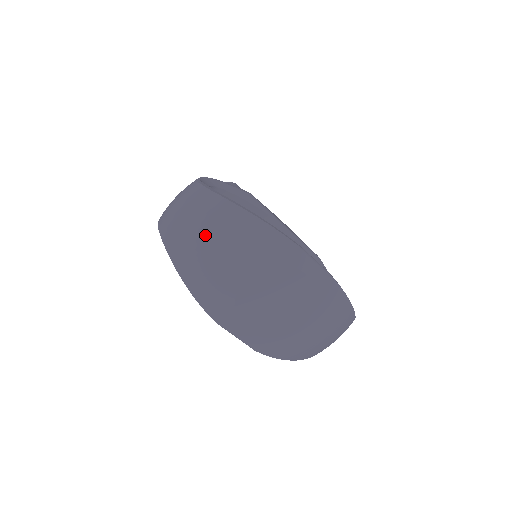
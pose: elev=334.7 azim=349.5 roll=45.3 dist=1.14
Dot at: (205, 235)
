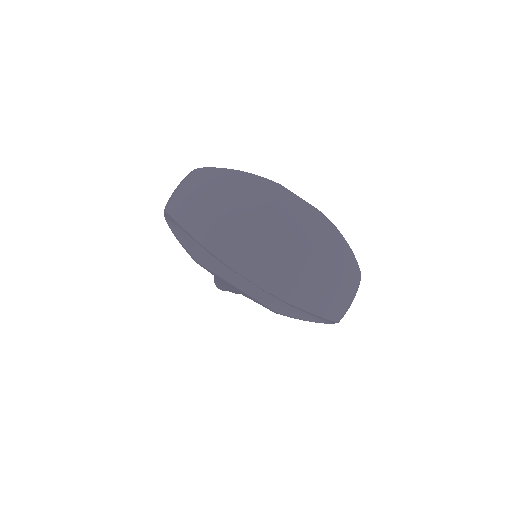
Dot at: (204, 193)
